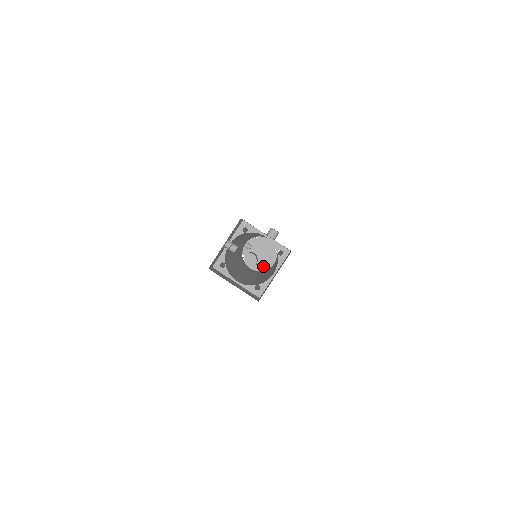
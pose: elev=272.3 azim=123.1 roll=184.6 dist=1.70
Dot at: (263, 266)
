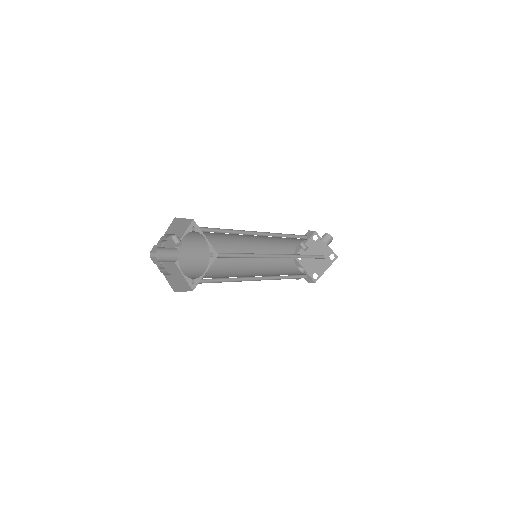
Dot at: (316, 270)
